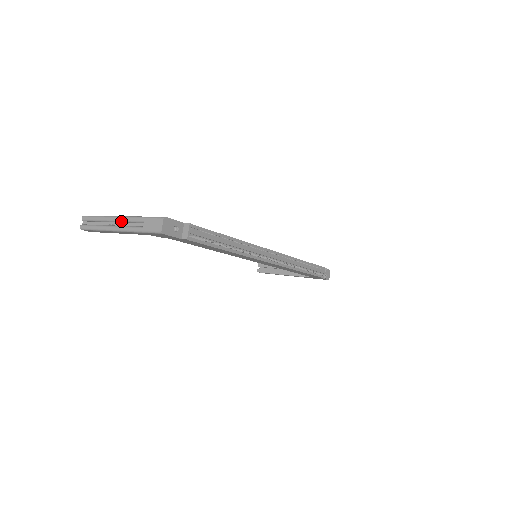
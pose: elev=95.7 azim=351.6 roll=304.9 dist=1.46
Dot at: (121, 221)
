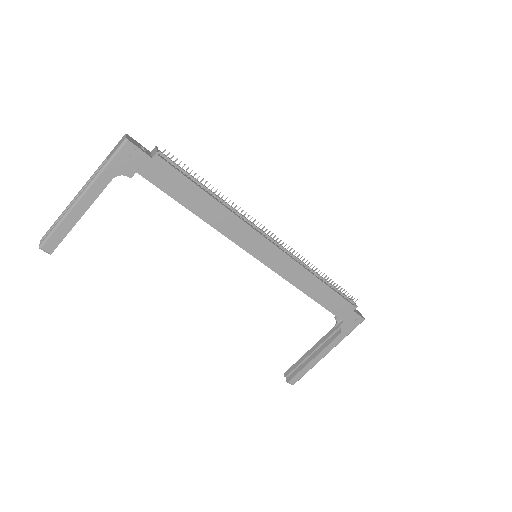
Dot at: (84, 188)
